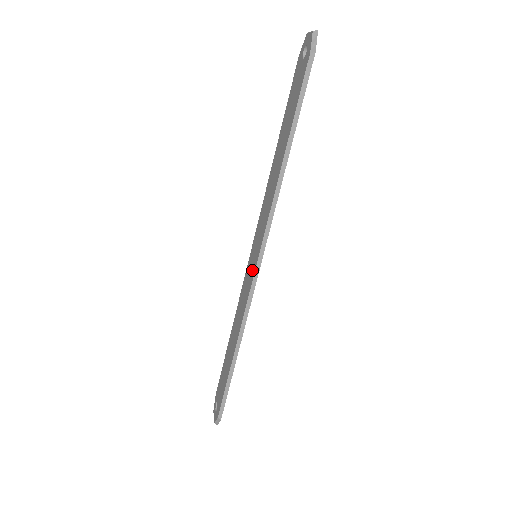
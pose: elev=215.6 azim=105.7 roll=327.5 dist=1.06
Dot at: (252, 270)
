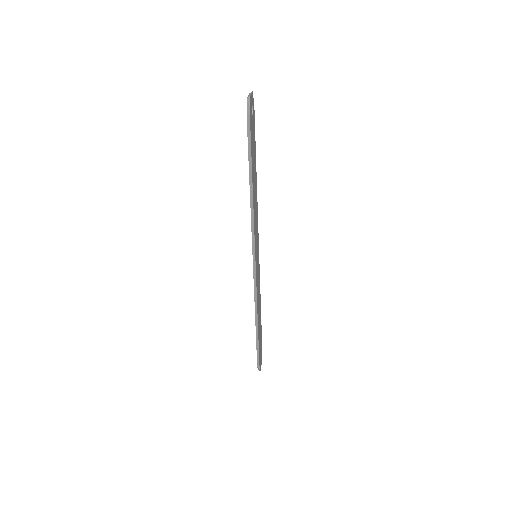
Dot at: occluded
